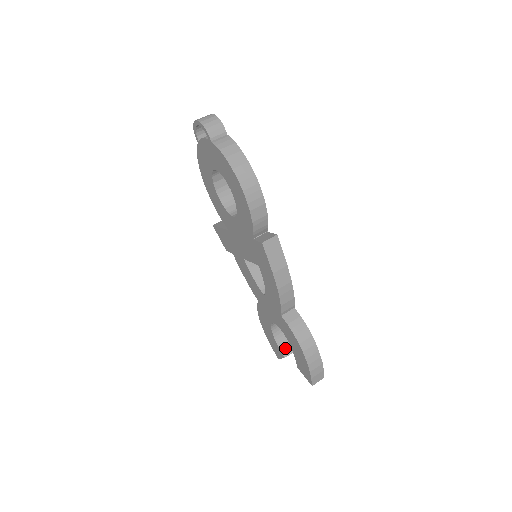
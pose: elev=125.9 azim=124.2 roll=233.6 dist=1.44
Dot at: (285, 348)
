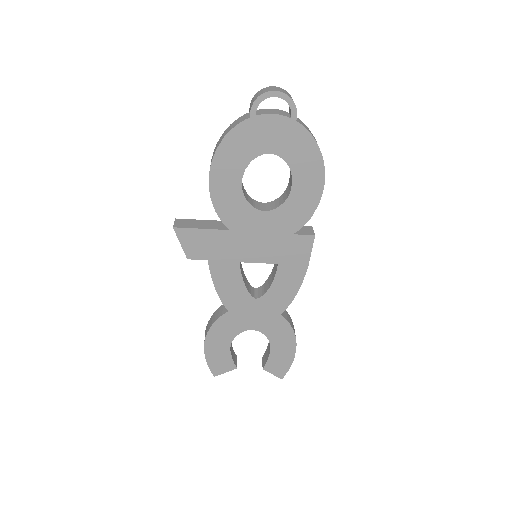
Dot at: (234, 358)
